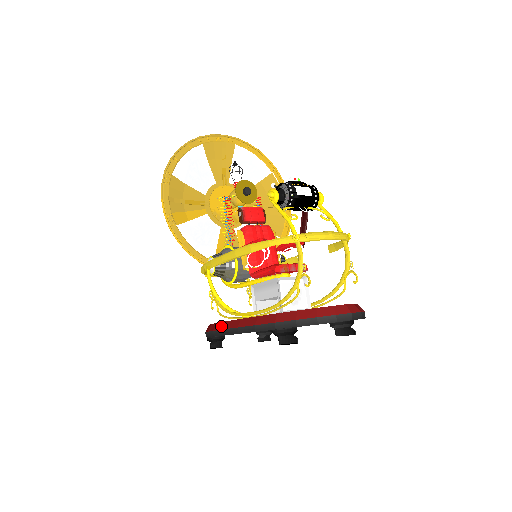
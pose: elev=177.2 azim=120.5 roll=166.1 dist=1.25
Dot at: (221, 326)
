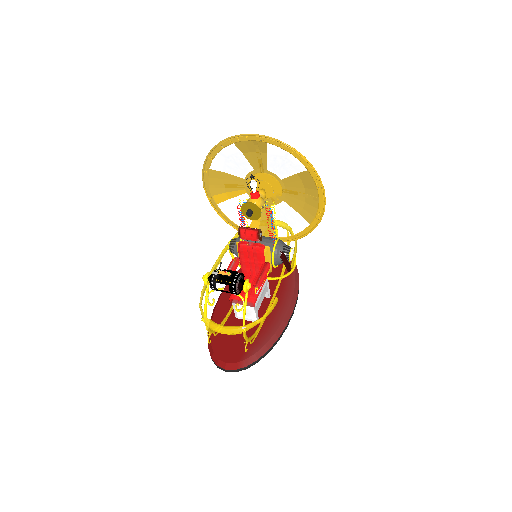
Dot at: occluded
